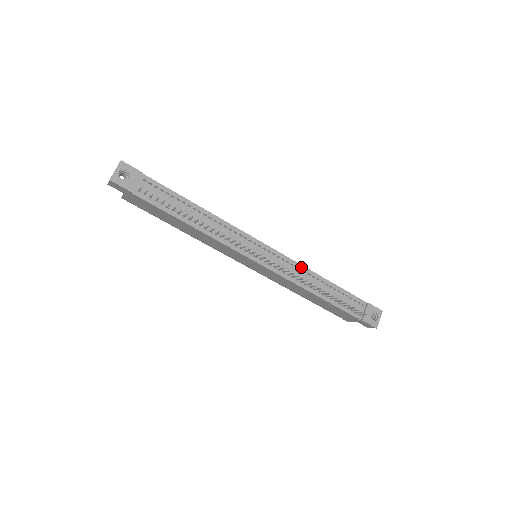
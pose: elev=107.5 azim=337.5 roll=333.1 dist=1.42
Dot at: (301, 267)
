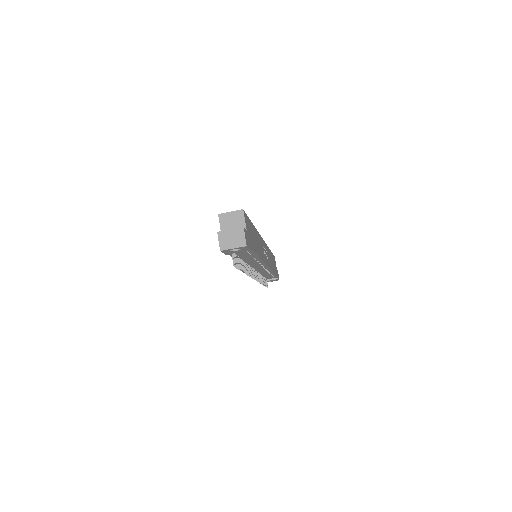
Dot at: (270, 271)
